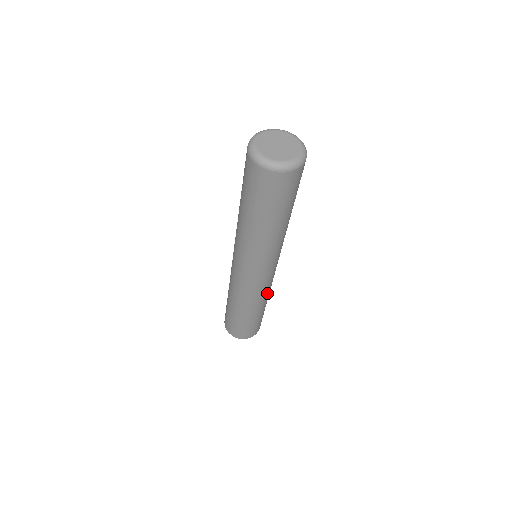
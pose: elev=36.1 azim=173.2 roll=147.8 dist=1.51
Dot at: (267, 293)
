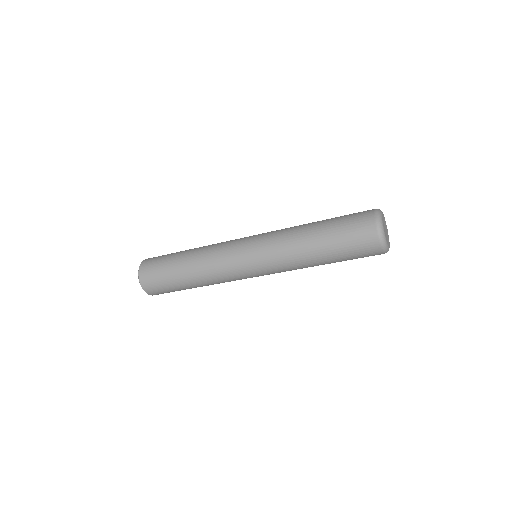
Dot at: (218, 281)
